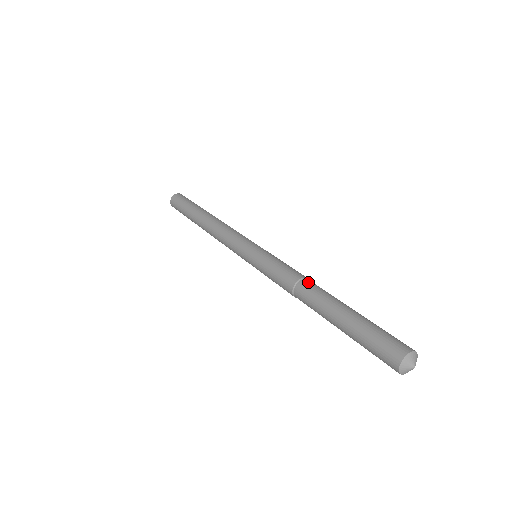
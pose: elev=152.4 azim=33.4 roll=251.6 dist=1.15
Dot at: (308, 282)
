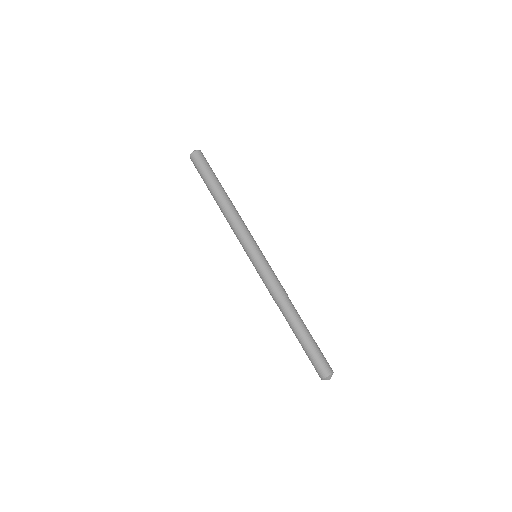
Dot at: occluded
